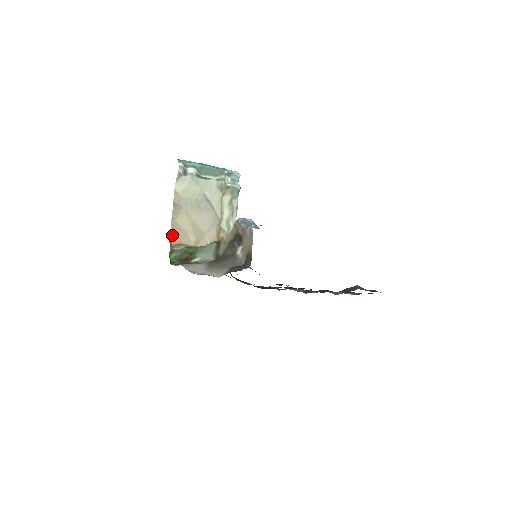
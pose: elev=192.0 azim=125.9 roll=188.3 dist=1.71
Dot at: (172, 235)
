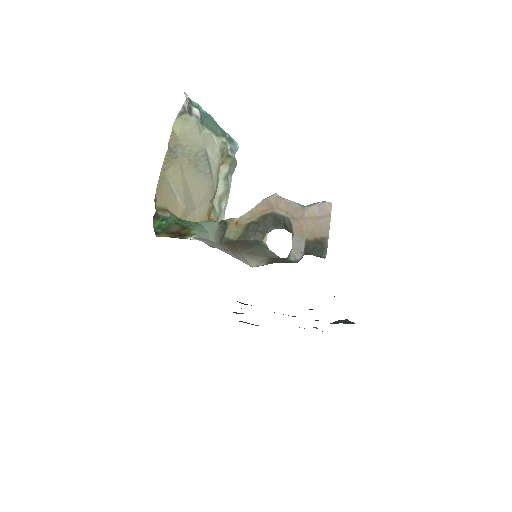
Dot at: (158, 191)
